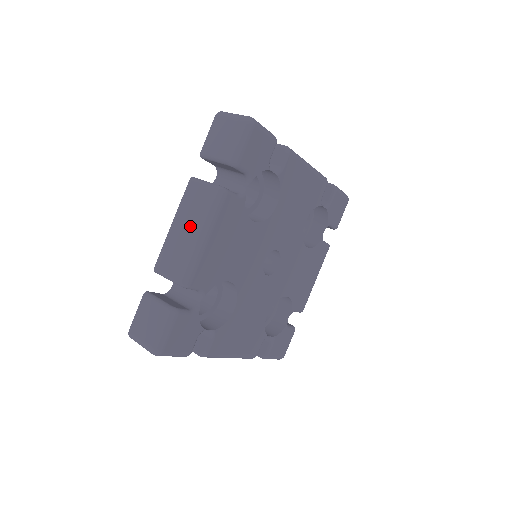
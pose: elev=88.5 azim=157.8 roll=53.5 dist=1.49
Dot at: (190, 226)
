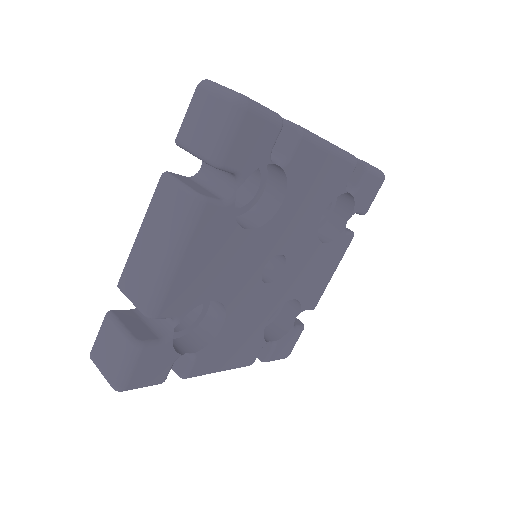
Dot at: (158, 241)
